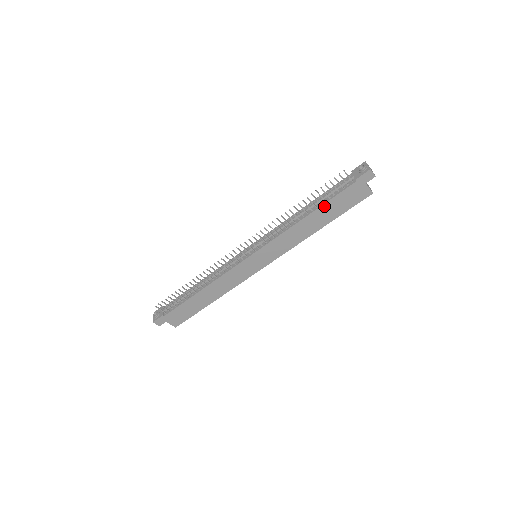
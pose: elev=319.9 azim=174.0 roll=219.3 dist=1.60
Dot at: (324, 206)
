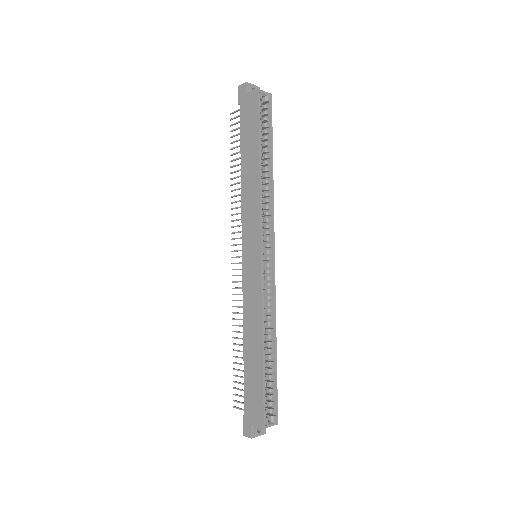
Dot at: (242, 148)
